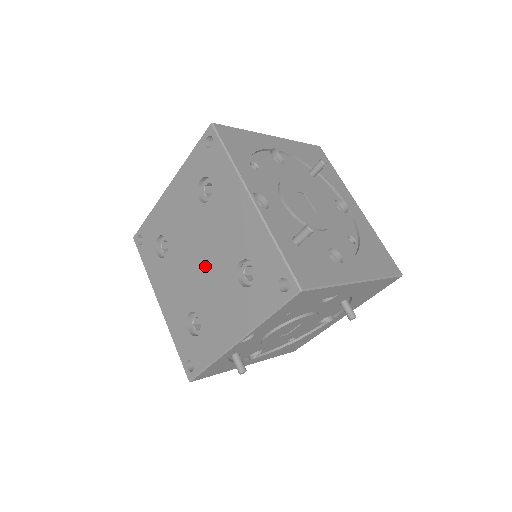
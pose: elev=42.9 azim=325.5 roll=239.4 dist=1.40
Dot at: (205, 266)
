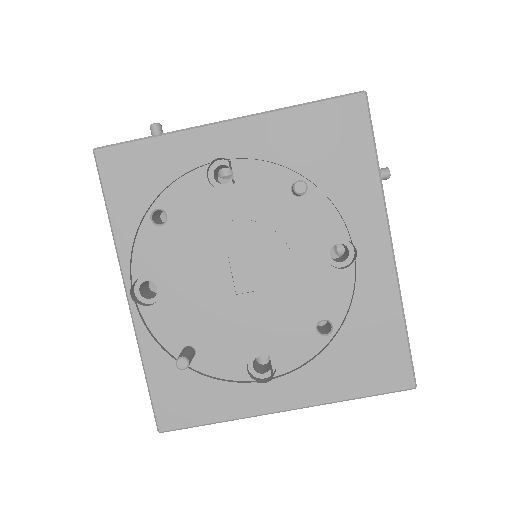
Dot at: occluded
